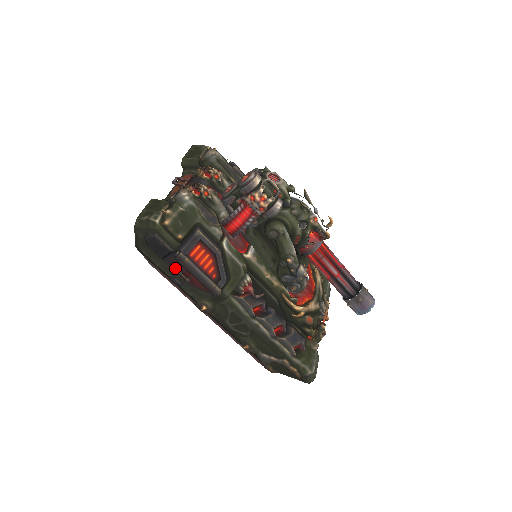
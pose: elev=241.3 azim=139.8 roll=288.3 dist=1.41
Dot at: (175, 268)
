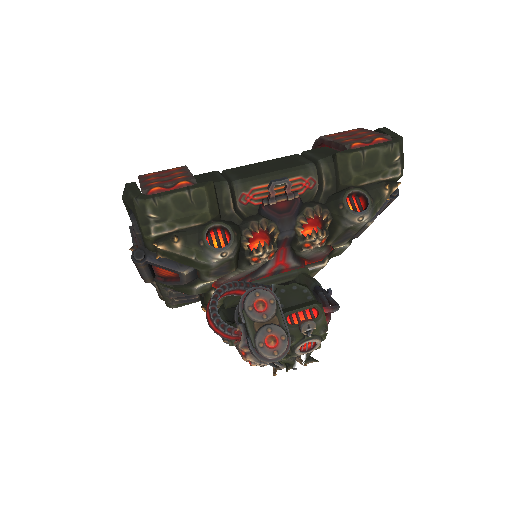
Dot at: occluded
